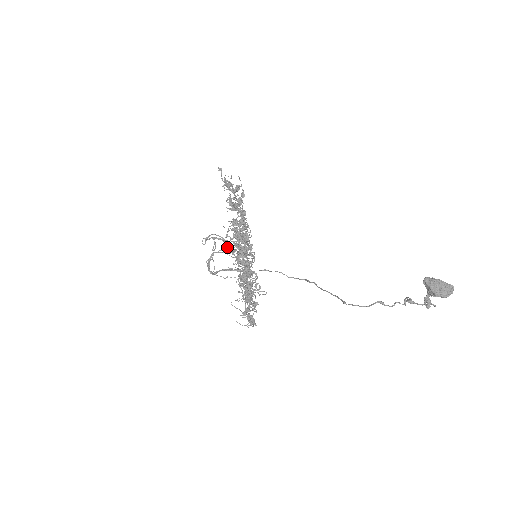
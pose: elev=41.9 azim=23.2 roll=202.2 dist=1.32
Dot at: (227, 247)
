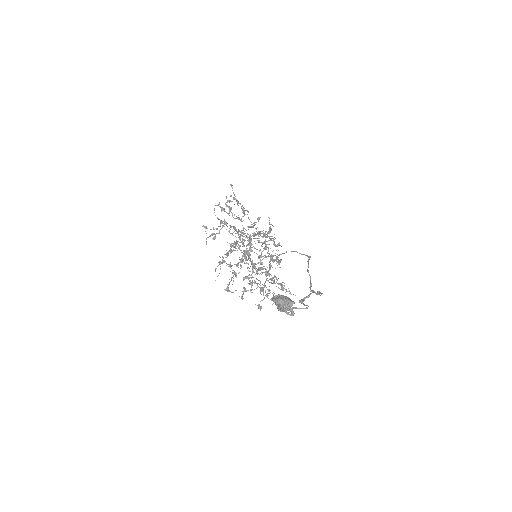
Dot at: (246, 249)
